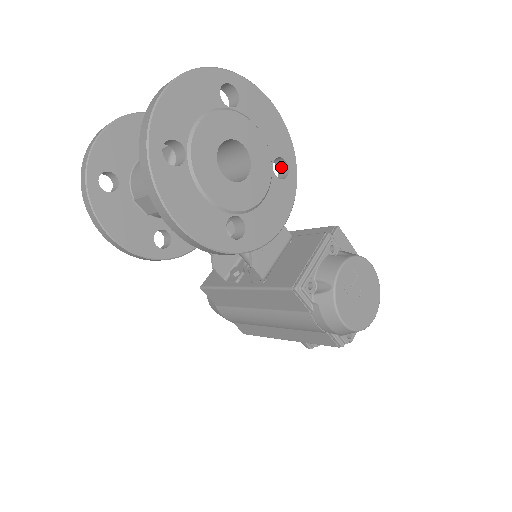
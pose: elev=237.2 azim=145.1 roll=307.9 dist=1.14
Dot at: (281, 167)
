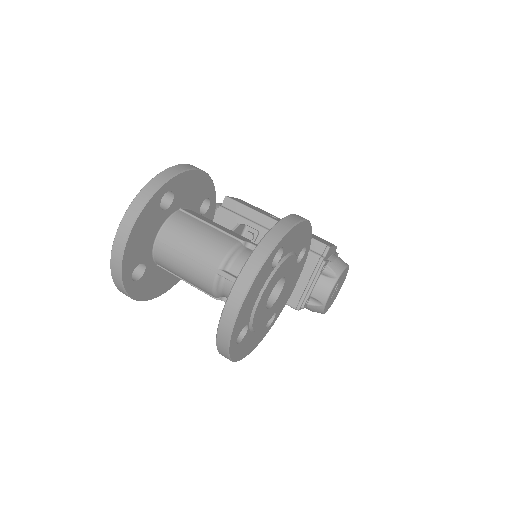
Dot at: occluded
